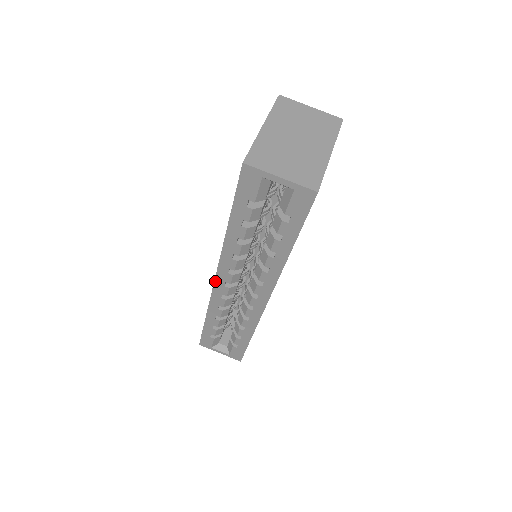
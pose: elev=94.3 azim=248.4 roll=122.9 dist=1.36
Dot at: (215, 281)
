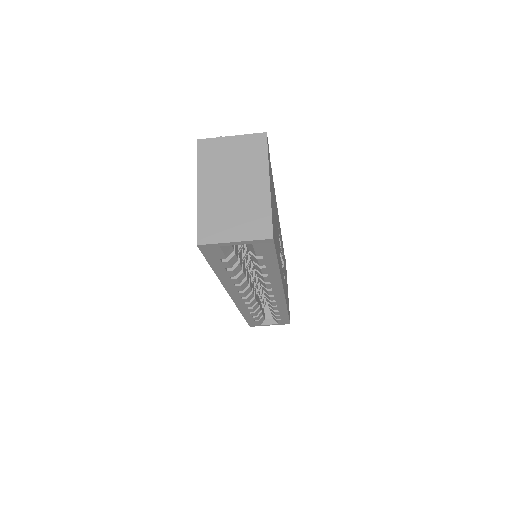
Dot at: (232, 299)
